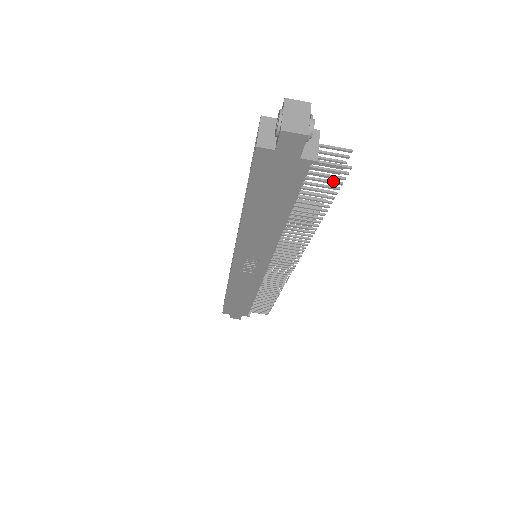
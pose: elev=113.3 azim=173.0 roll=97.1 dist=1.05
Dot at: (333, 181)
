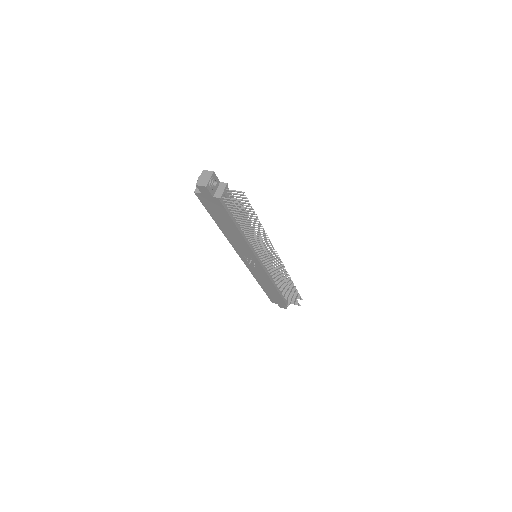
Dot at: (241, 208)
